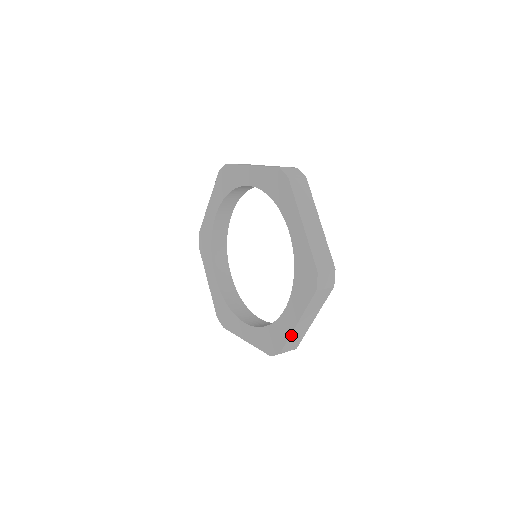
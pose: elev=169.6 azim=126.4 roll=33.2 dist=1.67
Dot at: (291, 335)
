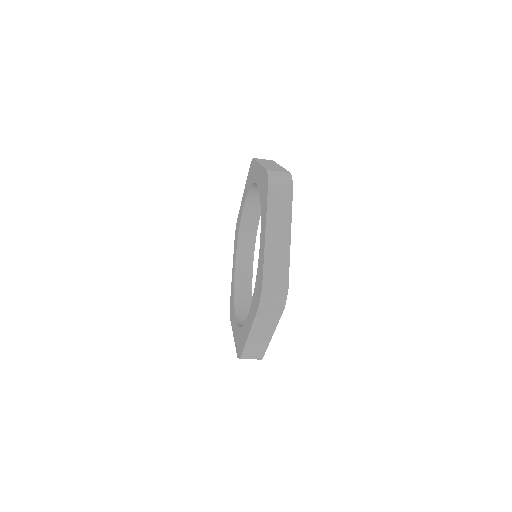
Dot at: (247, 343)
